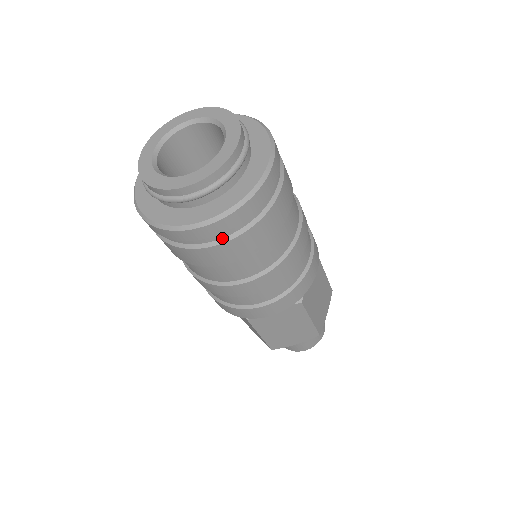
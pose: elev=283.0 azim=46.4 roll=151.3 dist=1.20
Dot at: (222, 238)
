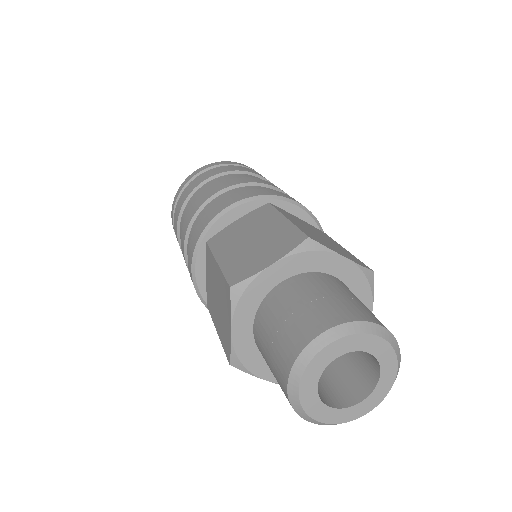
Dot at: occluded
